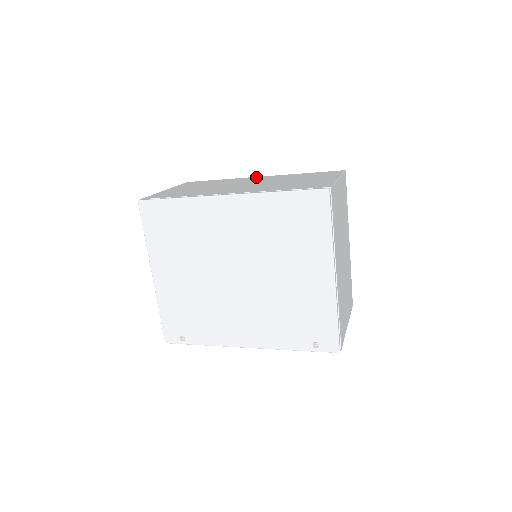
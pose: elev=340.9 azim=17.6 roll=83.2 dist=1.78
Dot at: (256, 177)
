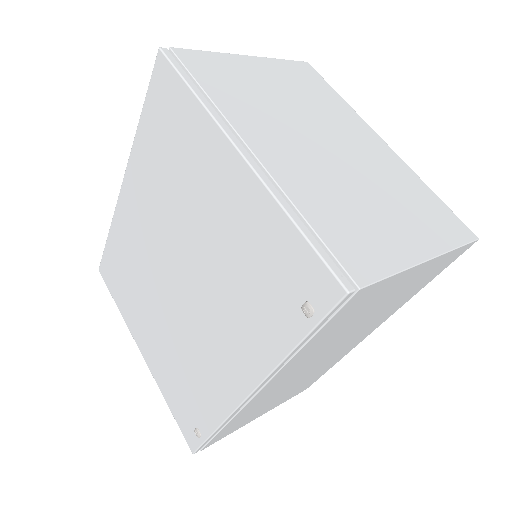
Dot at: occluded
